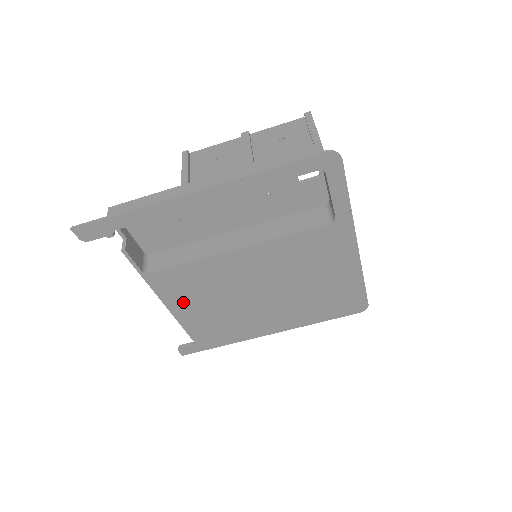
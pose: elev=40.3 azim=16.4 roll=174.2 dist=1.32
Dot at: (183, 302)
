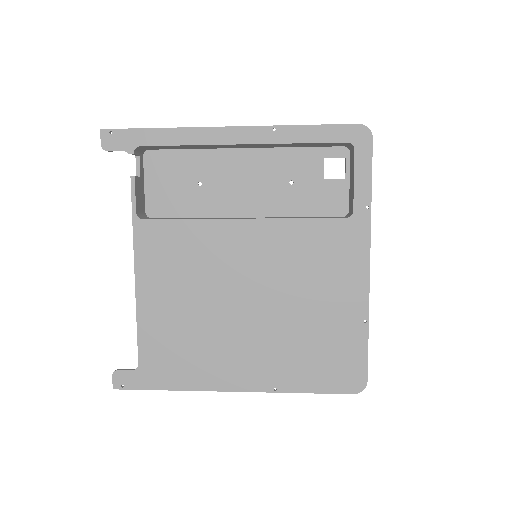
Dot at: (156, 282)
